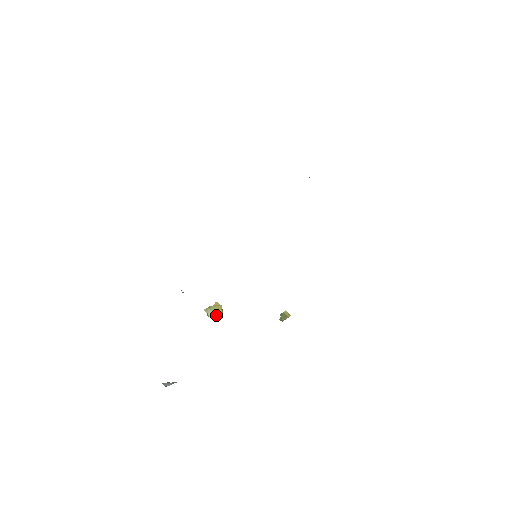
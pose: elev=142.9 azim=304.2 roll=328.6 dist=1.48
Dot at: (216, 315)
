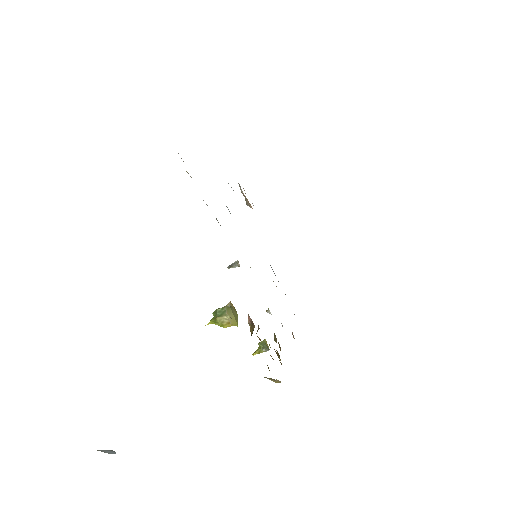
Dot at: (236, 321)
